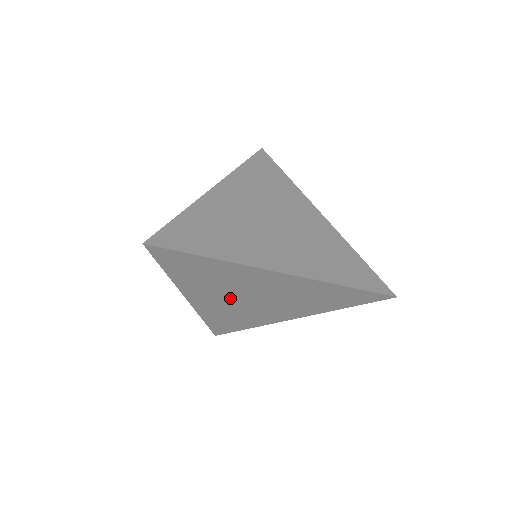
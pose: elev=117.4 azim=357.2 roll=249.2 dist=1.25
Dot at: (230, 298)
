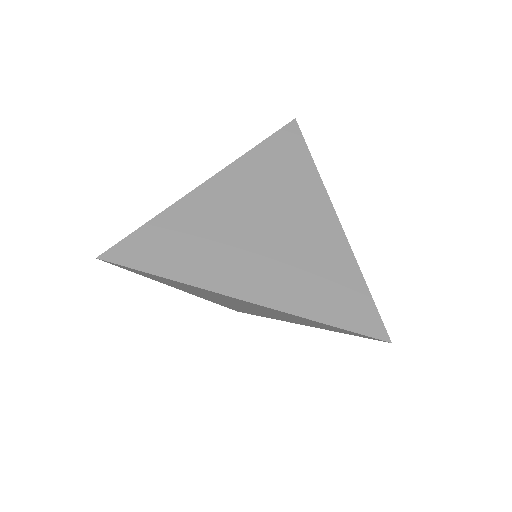
Dot at: (219, 299)
